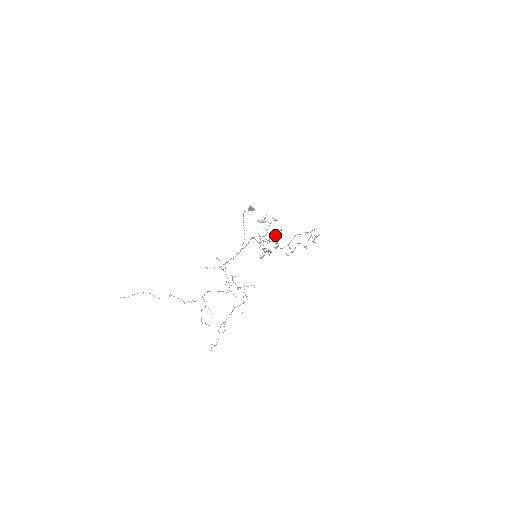
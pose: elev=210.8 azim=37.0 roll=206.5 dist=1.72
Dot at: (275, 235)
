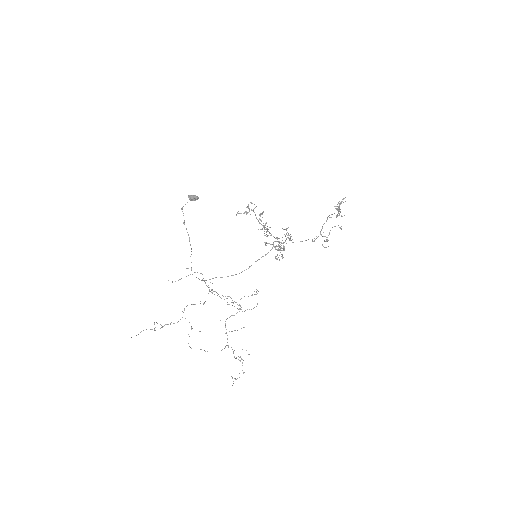
Dot at: occluded
